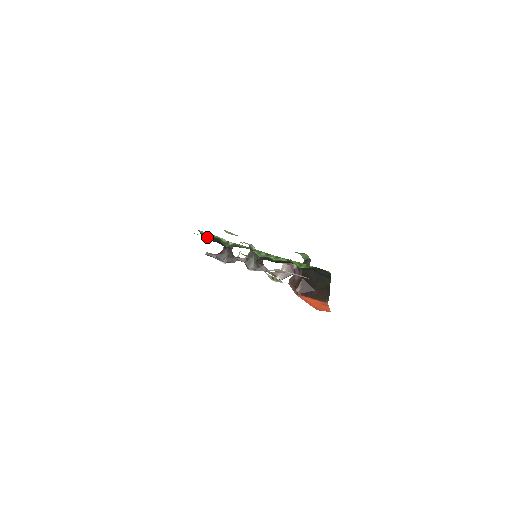
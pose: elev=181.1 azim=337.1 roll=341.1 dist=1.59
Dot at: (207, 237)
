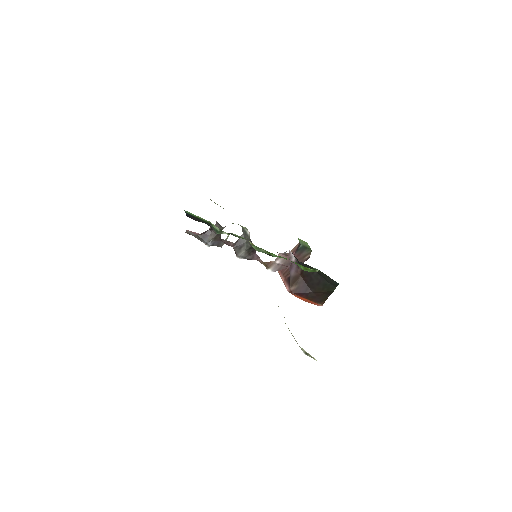
Dot at: (193, 217)
